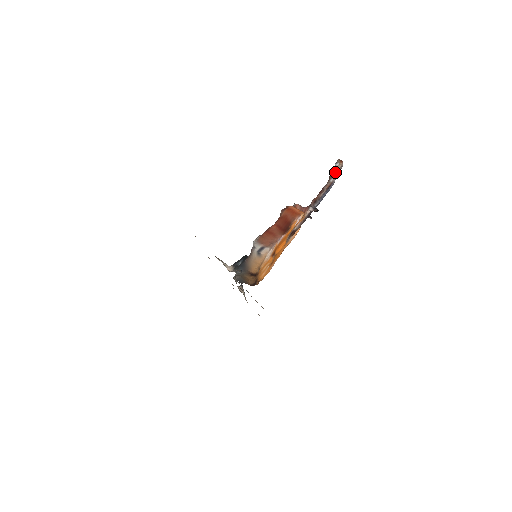
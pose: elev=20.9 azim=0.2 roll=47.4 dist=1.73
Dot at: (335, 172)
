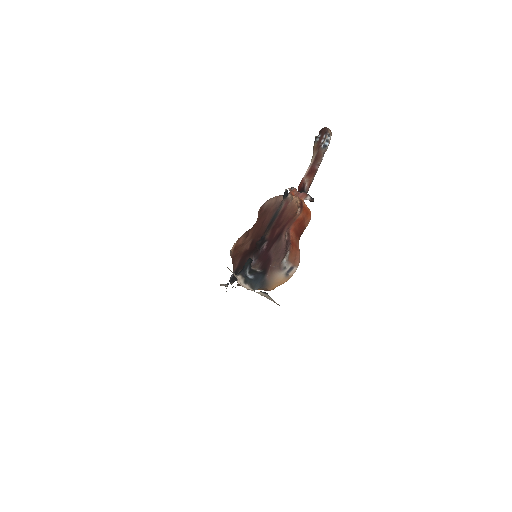
Dot at: (327, 148)
